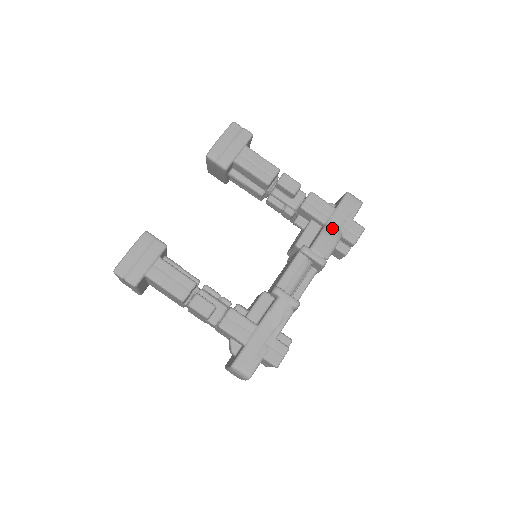
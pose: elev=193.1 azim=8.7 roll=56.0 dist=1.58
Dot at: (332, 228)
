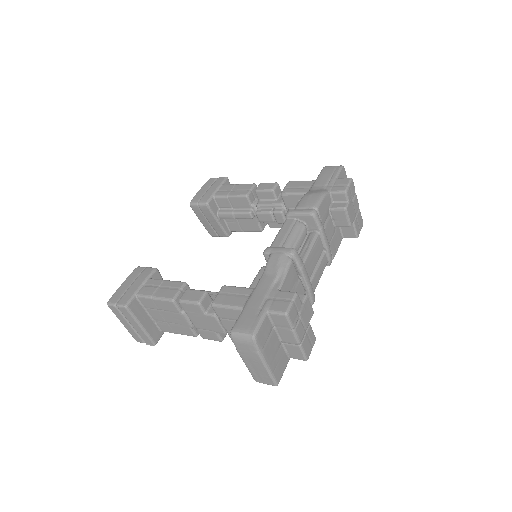
Dot at: (315, 190)
